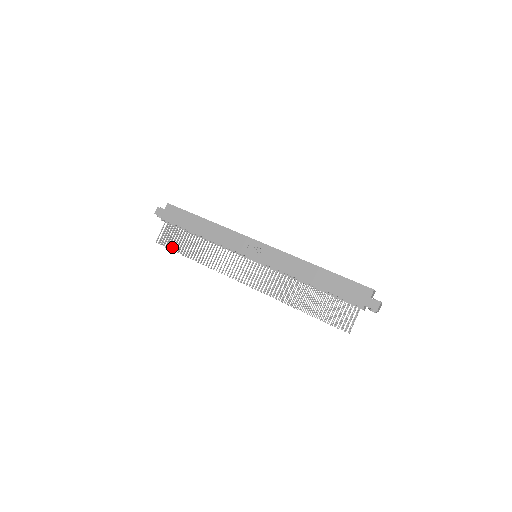
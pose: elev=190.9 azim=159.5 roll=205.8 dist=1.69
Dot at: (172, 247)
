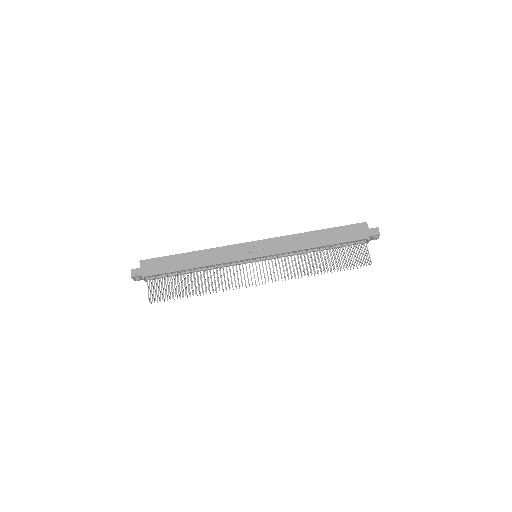
Dot at: (167, 298)
